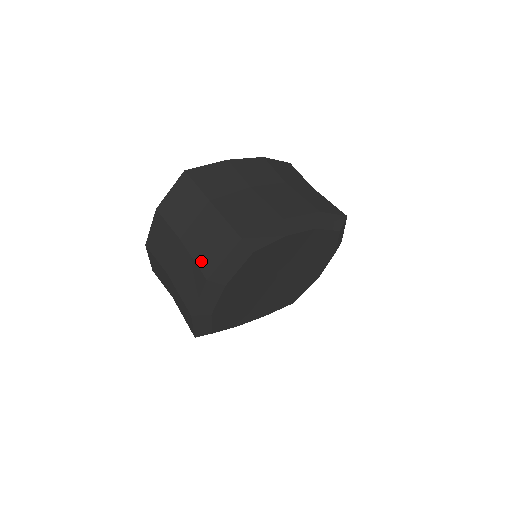
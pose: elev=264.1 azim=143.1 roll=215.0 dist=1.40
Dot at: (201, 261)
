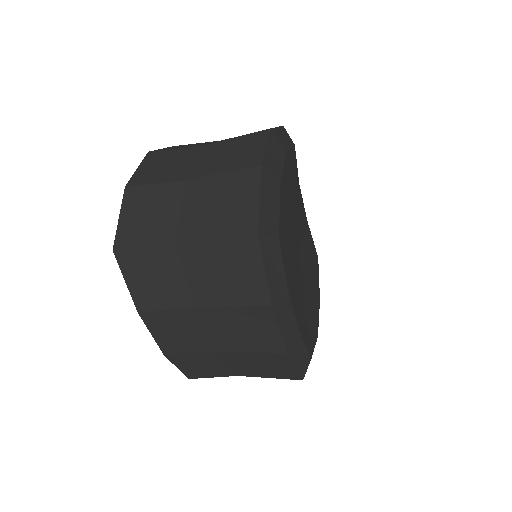
Dot at: (249, 134)
